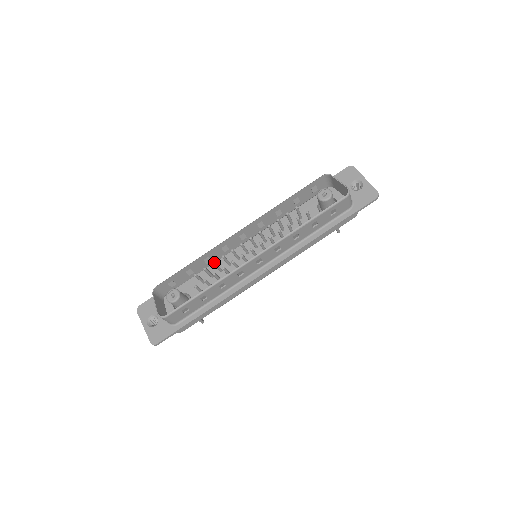
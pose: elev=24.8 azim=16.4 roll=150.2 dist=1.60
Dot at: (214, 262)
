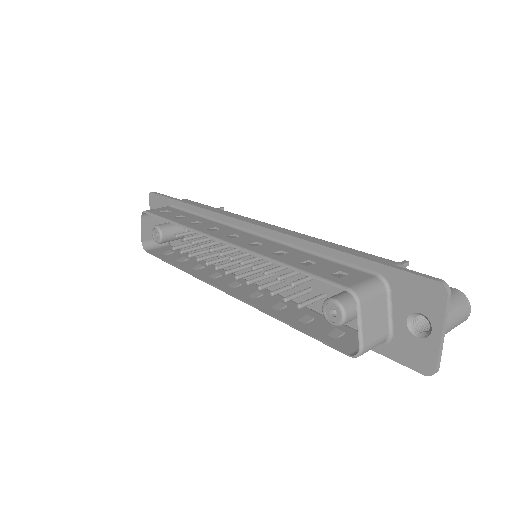
Dot at: (192, 244)
